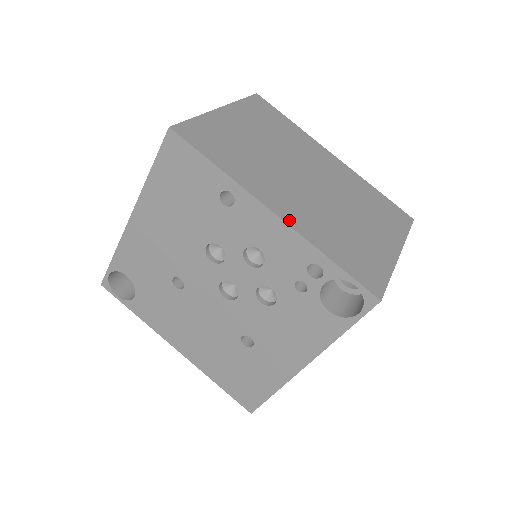
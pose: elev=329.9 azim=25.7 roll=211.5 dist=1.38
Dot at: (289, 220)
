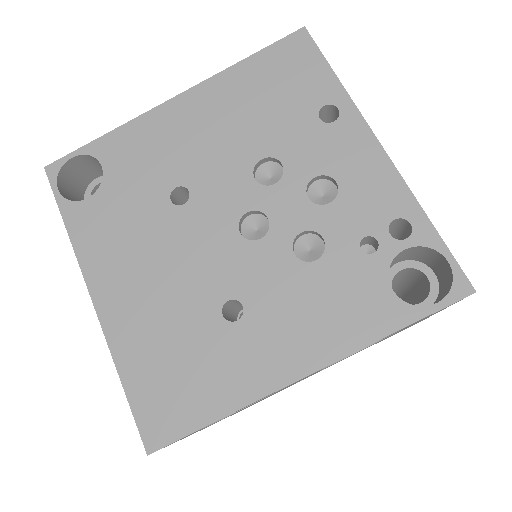
Dot at: (391, 165)
